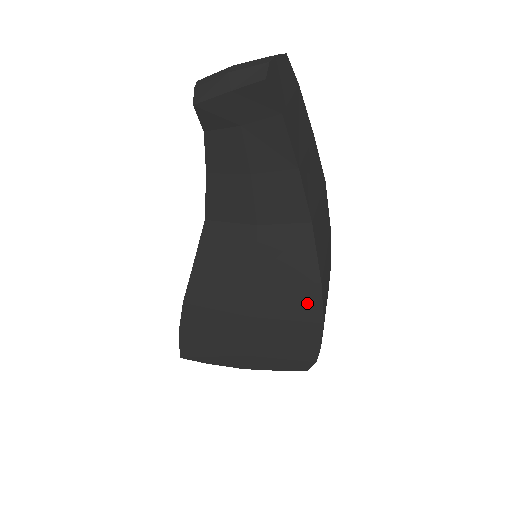
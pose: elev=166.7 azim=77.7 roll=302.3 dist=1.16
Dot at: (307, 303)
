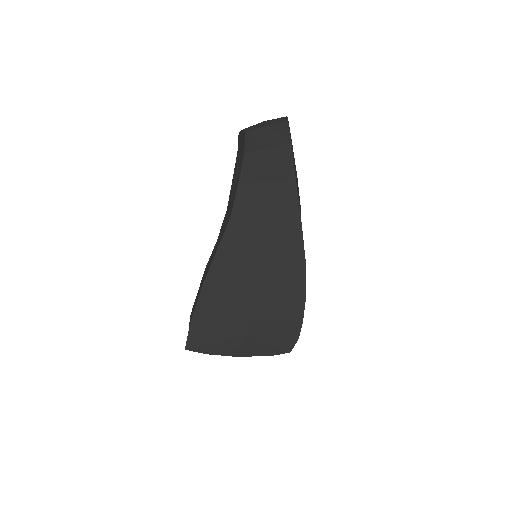
Dot at: (295, 279)
